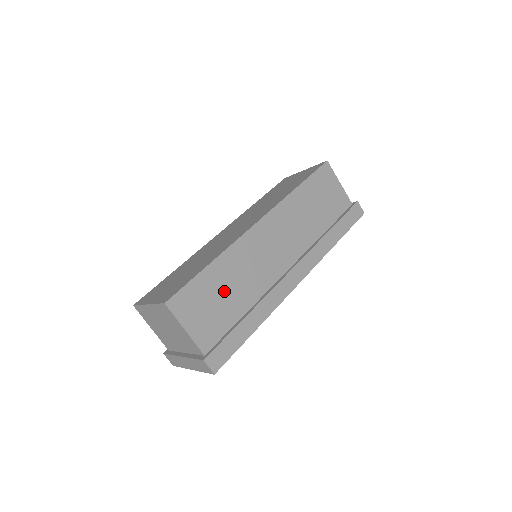
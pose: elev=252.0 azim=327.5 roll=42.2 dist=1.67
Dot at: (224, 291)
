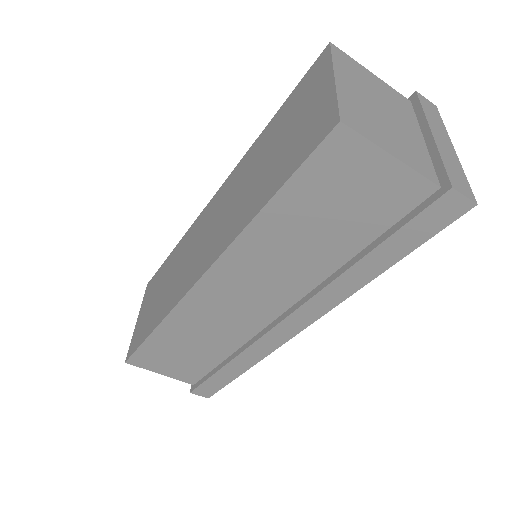
Dot at: (187, 347)
